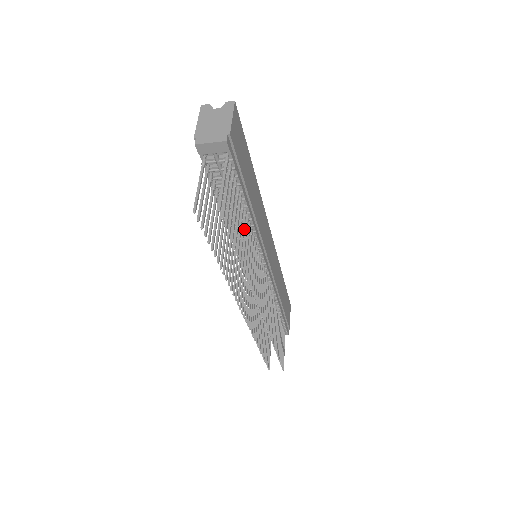
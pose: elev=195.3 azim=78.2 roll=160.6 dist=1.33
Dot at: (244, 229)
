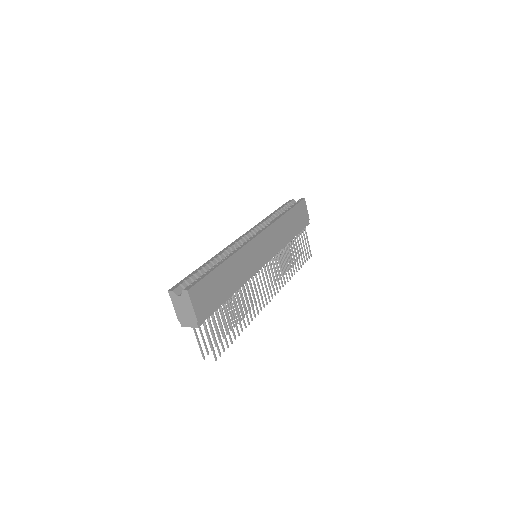
Dot at: occluded
